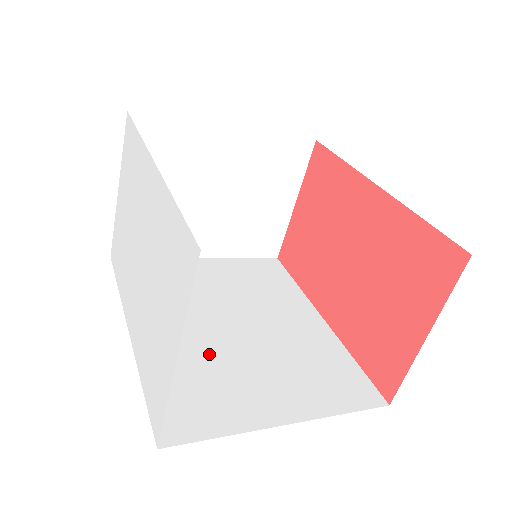
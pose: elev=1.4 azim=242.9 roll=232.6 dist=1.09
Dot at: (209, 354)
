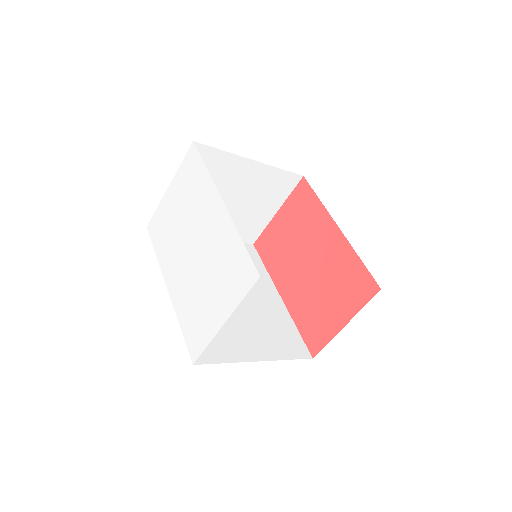
Dot at: occluded
